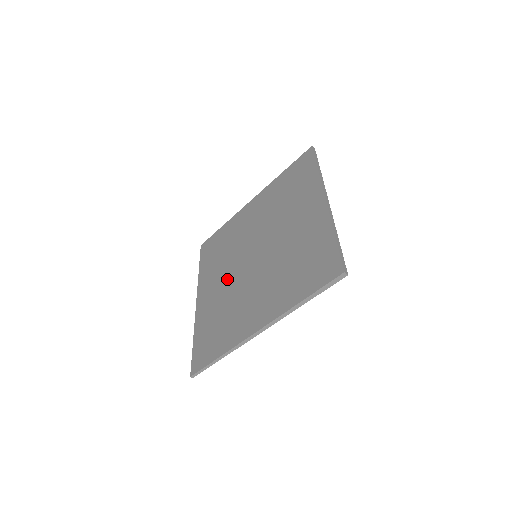
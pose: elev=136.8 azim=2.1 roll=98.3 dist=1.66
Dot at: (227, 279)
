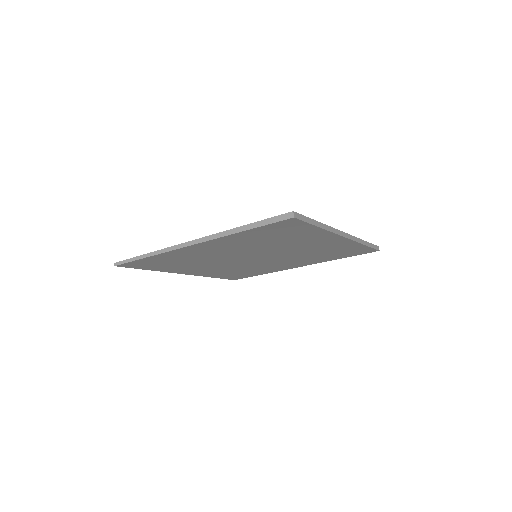
Dot at: occluded
